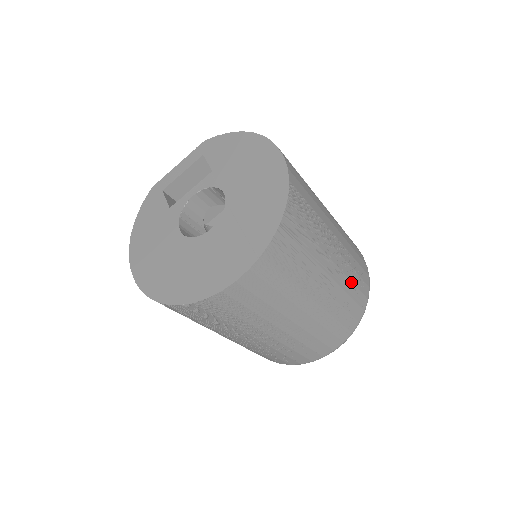
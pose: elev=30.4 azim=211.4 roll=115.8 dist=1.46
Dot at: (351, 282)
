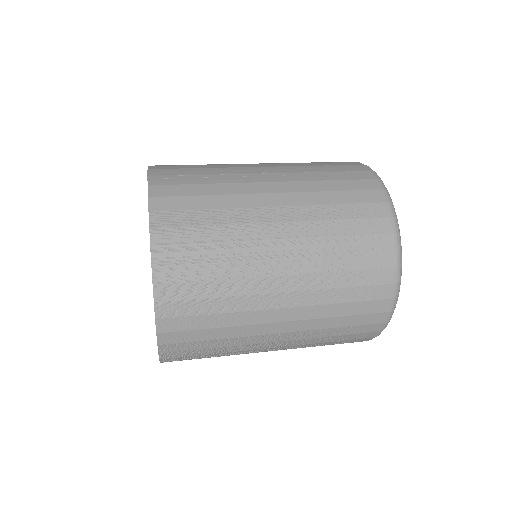
Dot at: (336, 237)
